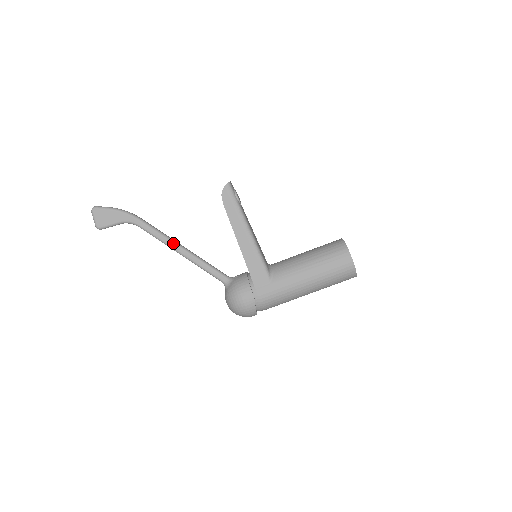
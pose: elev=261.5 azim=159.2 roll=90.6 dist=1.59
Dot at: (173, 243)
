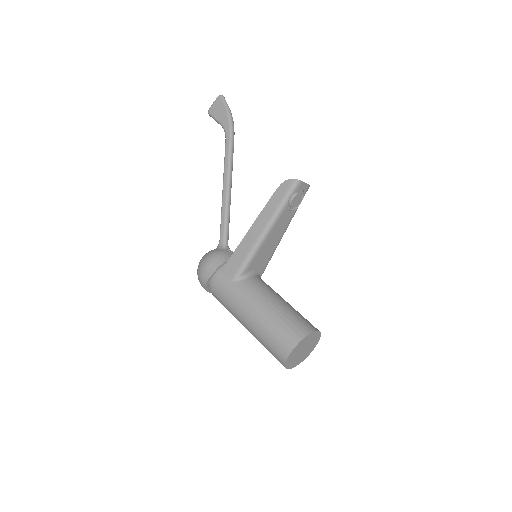
Dot at: (227, 177)
